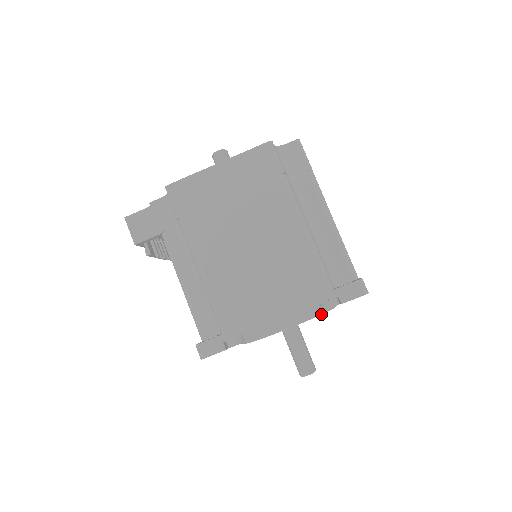
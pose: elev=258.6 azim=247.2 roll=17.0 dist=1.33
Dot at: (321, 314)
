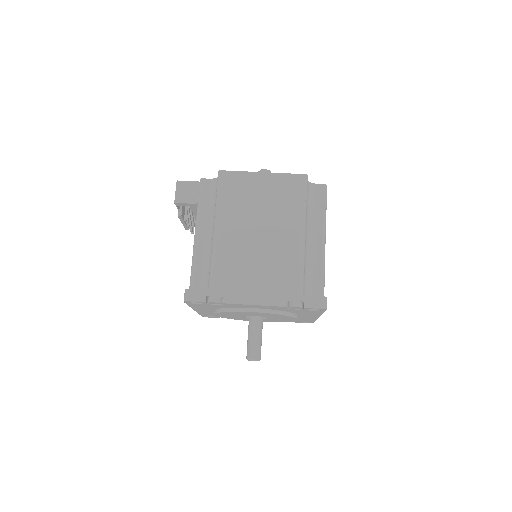
Dot at: (285, 315)
